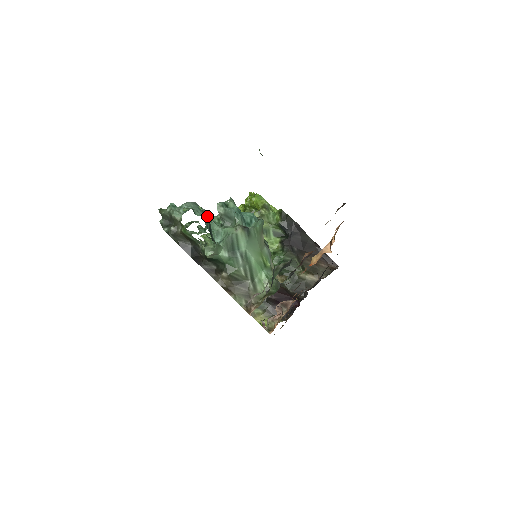
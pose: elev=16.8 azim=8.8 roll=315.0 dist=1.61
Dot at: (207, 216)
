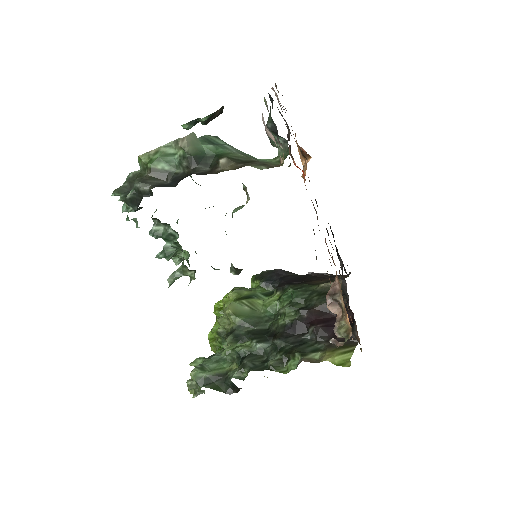
Dot at: occluded
